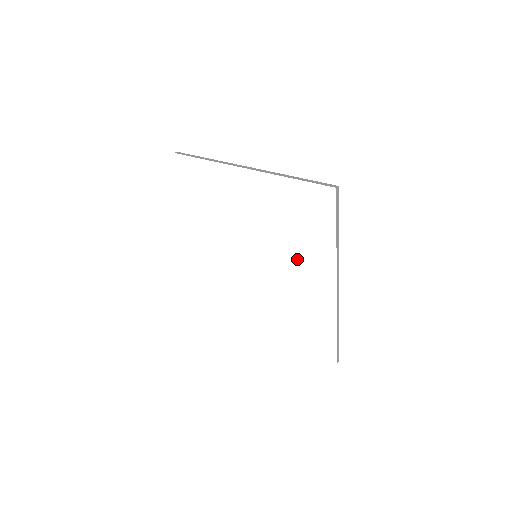
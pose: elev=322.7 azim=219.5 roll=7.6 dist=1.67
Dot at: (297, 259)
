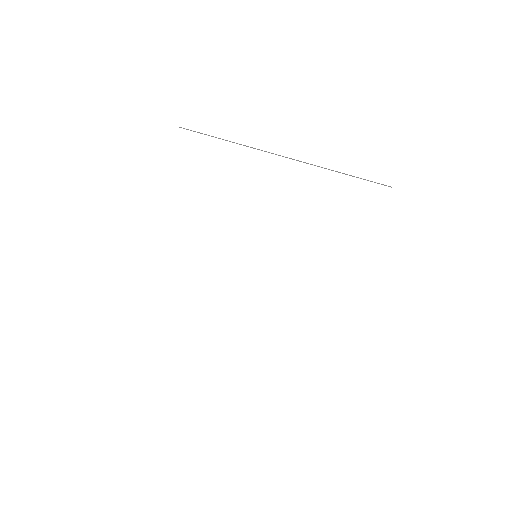
Dot at: (315, 259)
